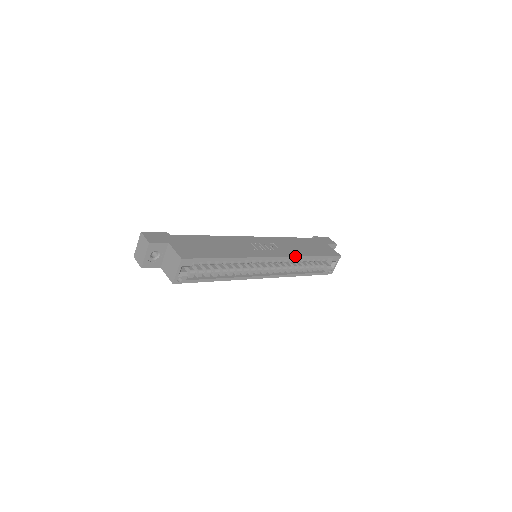
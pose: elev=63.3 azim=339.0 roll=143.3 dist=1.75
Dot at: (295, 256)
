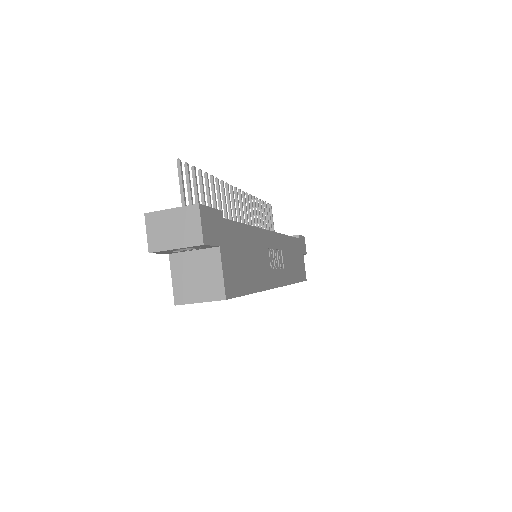
Dot at: (289, 284)
